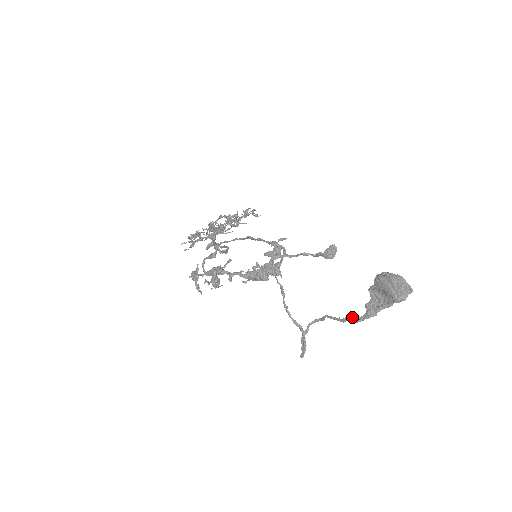
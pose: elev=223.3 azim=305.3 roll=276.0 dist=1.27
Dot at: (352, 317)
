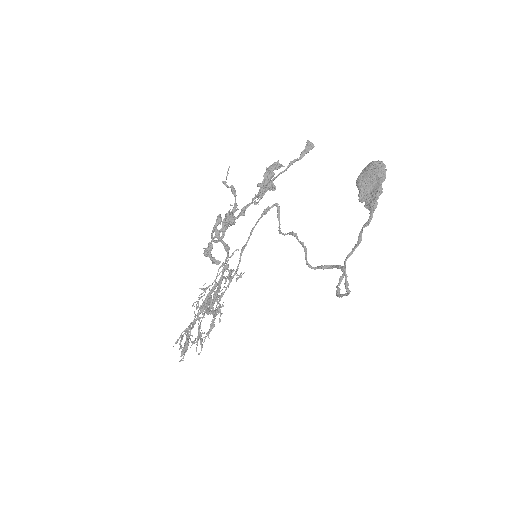
Dot at: (363, 226)
